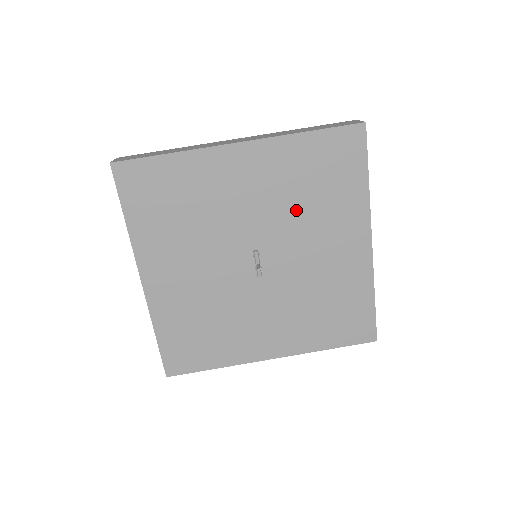
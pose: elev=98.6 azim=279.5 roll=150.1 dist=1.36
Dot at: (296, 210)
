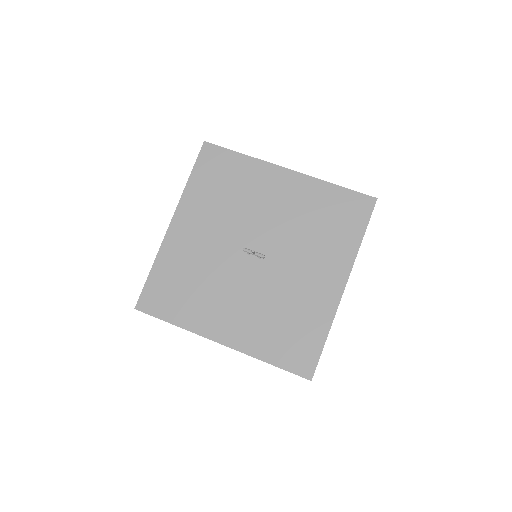
Dot at: (234, 209)
